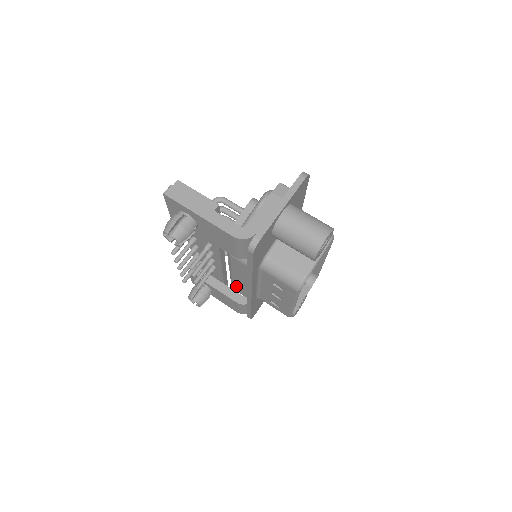
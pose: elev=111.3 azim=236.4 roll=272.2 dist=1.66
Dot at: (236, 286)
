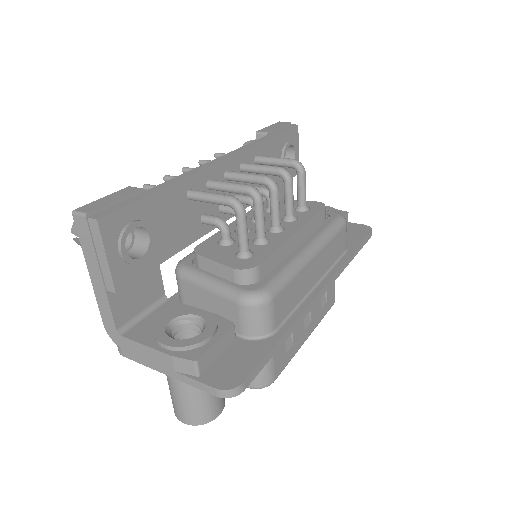
Dot at: occluded
